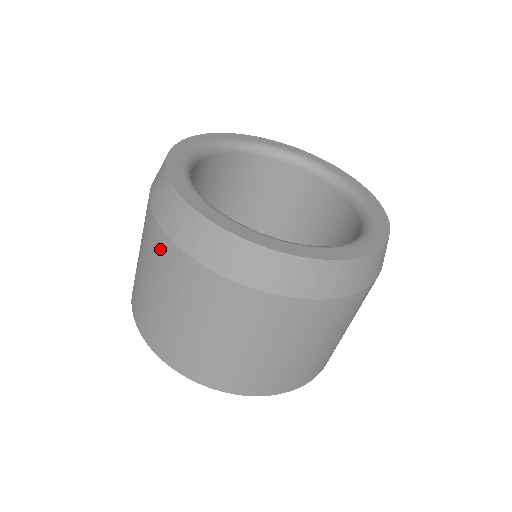
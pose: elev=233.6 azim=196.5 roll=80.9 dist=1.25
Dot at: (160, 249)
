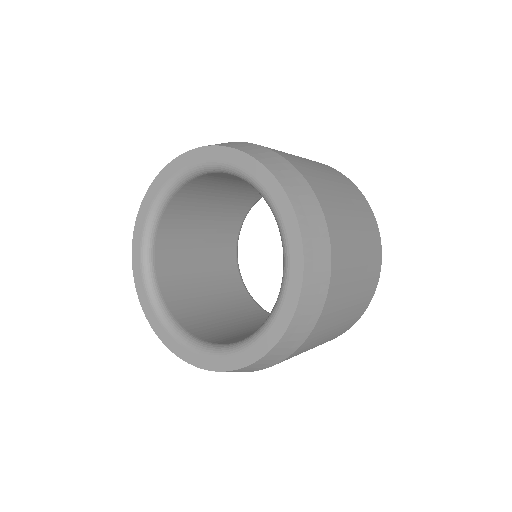
Dot at: occluded
